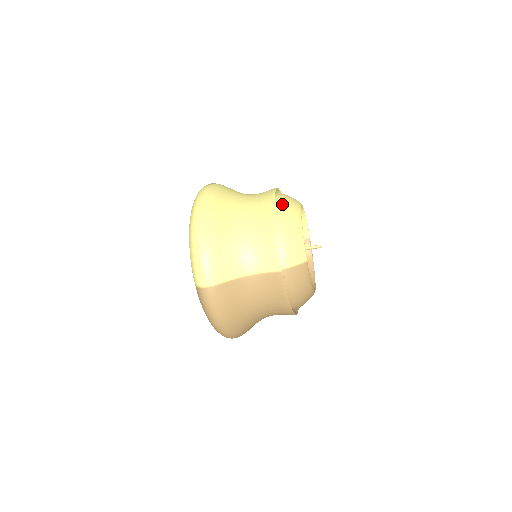
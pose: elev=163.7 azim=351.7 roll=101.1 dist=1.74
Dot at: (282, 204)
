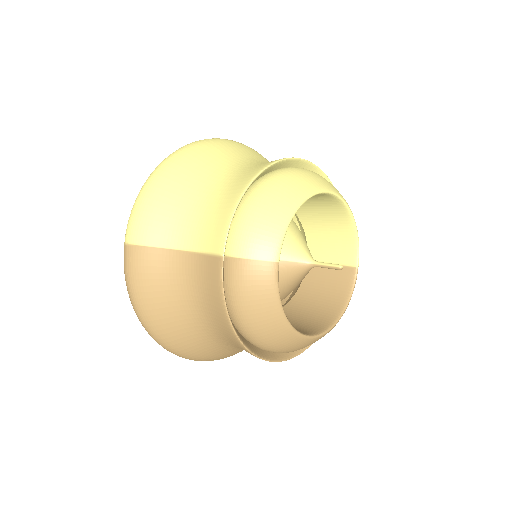
Dot at: (289, 172)
